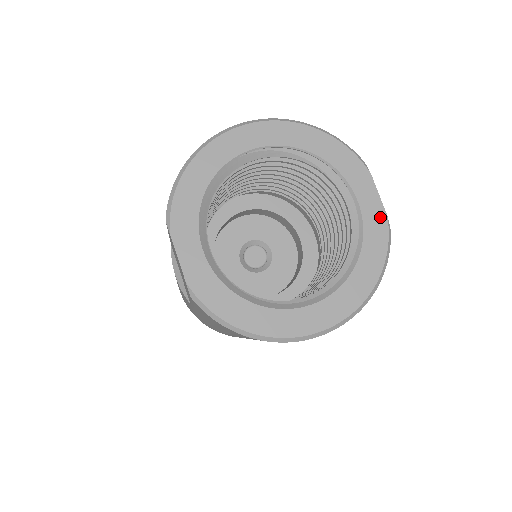
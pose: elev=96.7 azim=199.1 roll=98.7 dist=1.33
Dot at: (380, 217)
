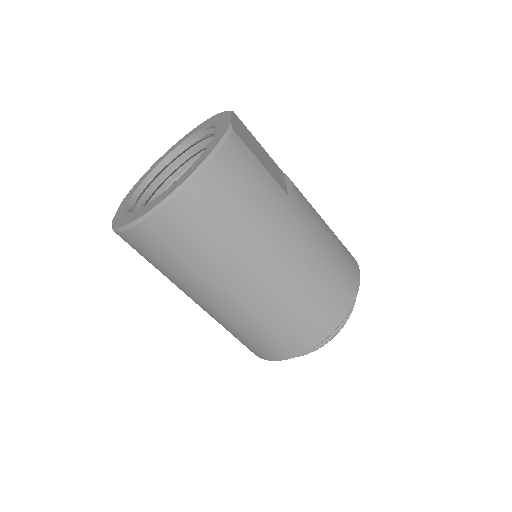
Dot at: (226, 127)
